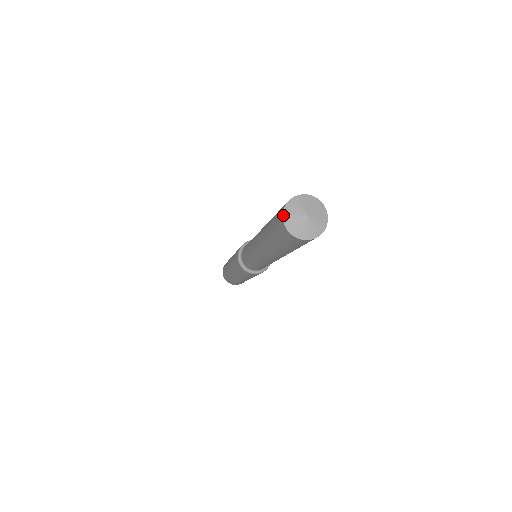
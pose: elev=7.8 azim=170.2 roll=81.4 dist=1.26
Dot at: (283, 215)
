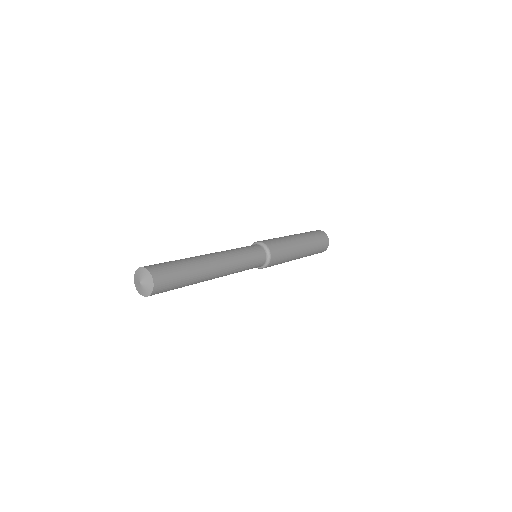
Dot at: (137, 290)
